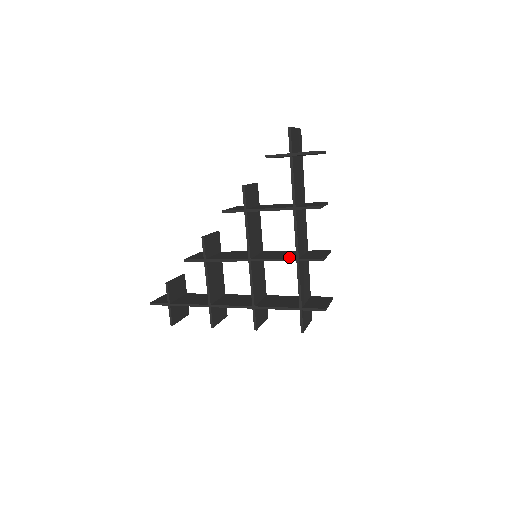
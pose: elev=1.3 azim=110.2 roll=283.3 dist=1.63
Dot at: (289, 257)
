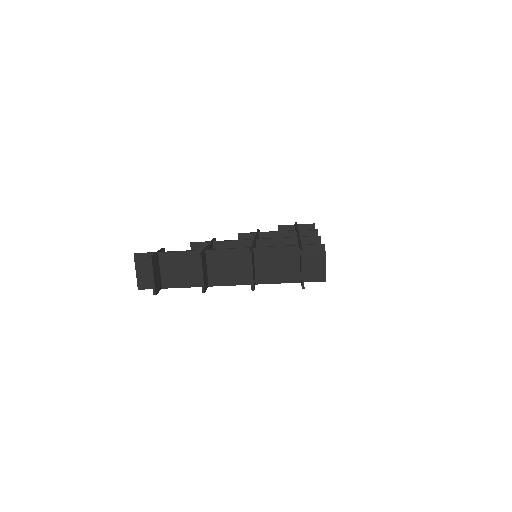
Dot at: (290, 242)
